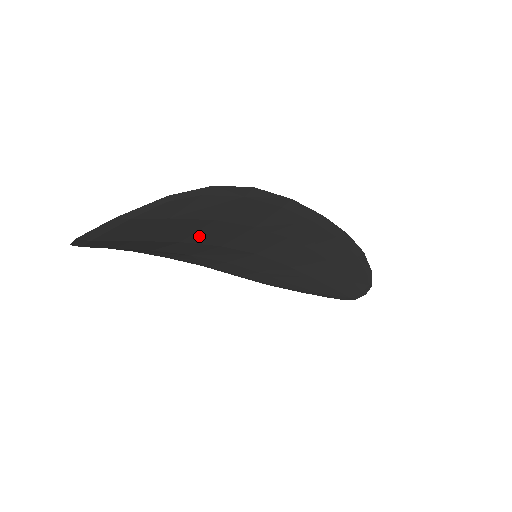
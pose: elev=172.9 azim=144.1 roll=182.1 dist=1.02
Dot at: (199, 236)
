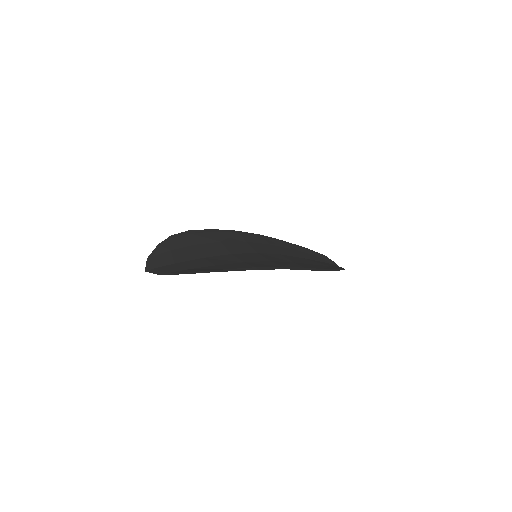
Dot at: occluded
